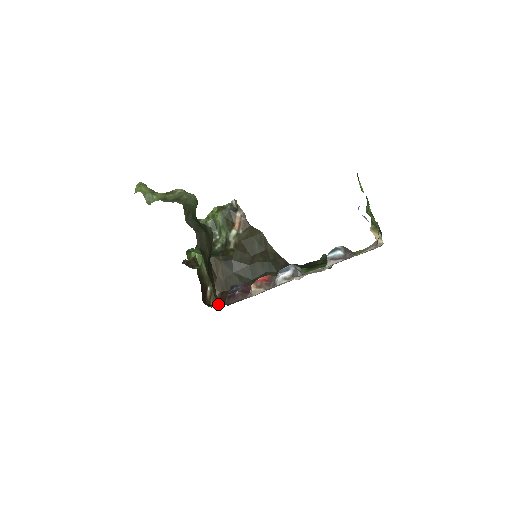
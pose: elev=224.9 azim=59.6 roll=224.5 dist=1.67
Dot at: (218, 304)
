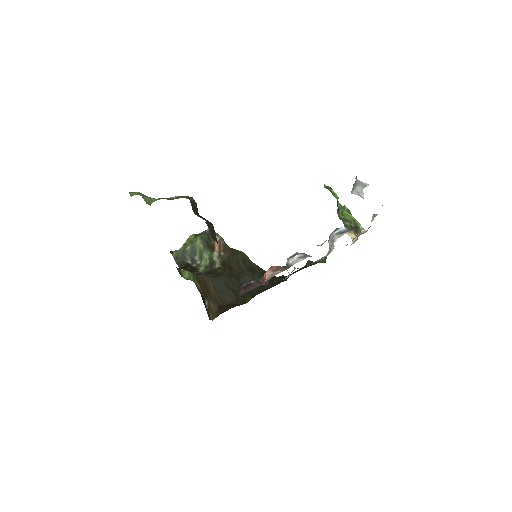
Dot at: occluded
